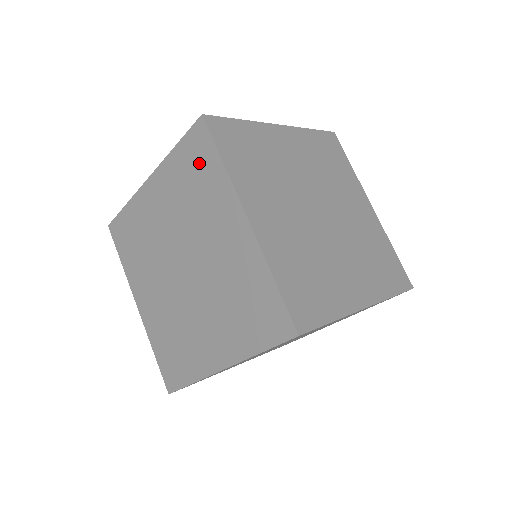
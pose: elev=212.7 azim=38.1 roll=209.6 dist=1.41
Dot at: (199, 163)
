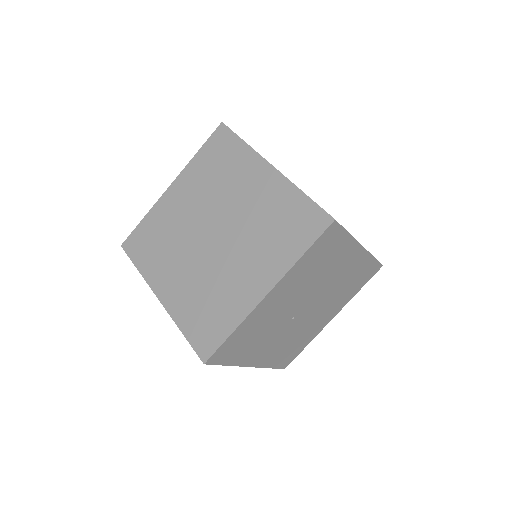
Dot at: (223, 152)
